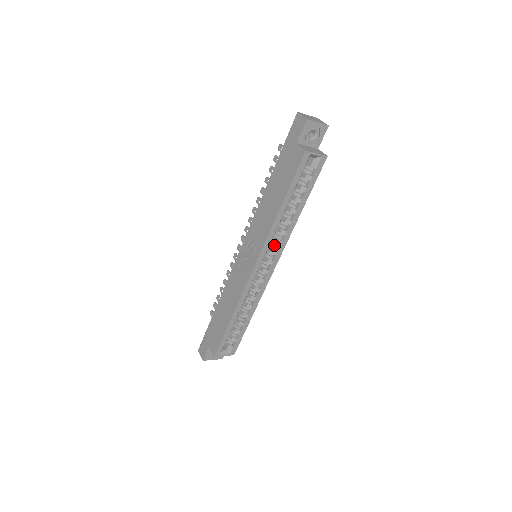
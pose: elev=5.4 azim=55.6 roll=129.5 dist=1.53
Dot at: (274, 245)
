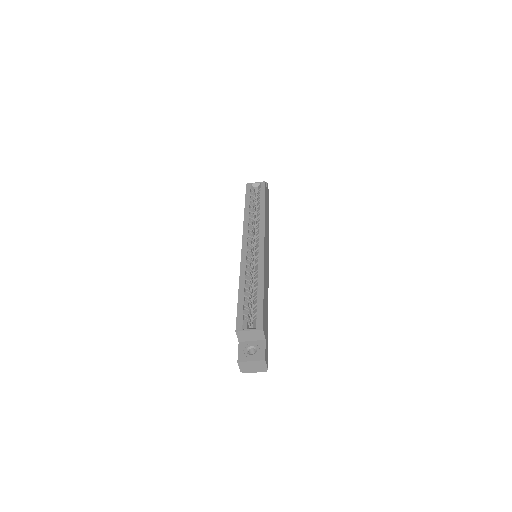
Dot at: occluded
